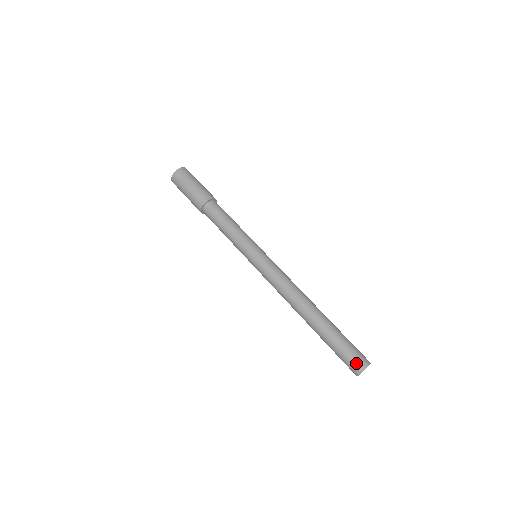
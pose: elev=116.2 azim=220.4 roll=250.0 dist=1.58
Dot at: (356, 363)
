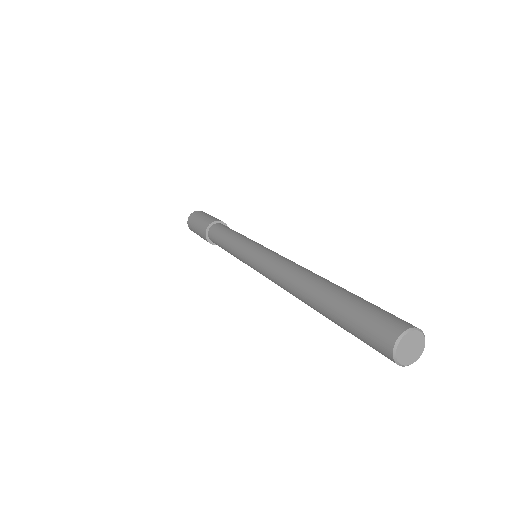
Dot at: occluded
